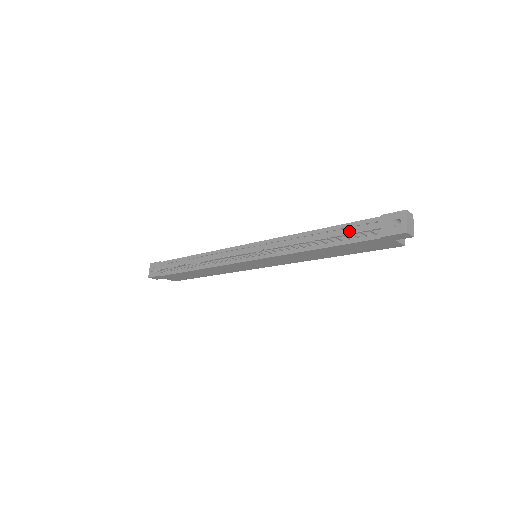
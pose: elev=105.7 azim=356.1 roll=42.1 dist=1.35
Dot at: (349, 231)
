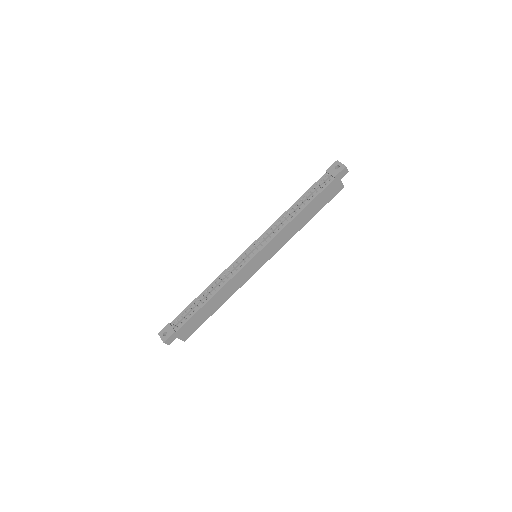
Dot at: (314, 189)
